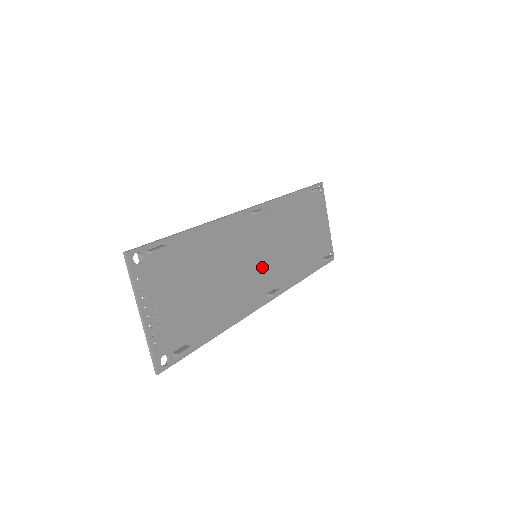
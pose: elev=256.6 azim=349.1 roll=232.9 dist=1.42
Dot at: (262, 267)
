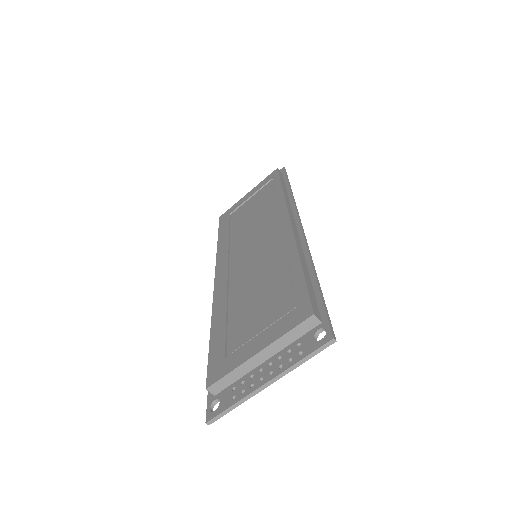
Dot at: occluded
